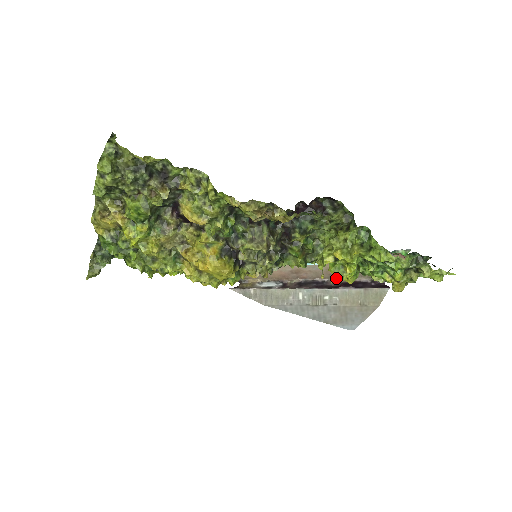
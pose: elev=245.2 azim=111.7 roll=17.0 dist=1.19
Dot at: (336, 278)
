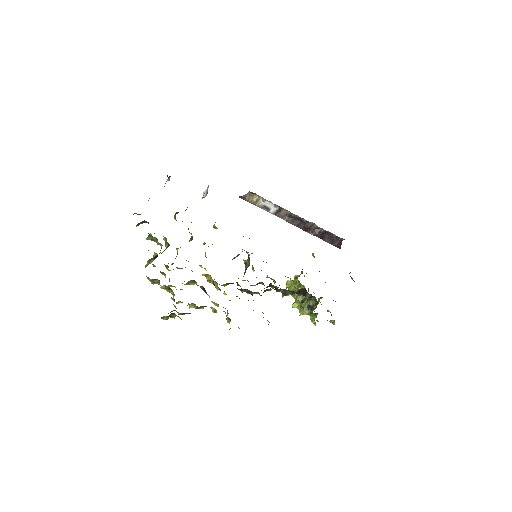
Dot at: occluded
